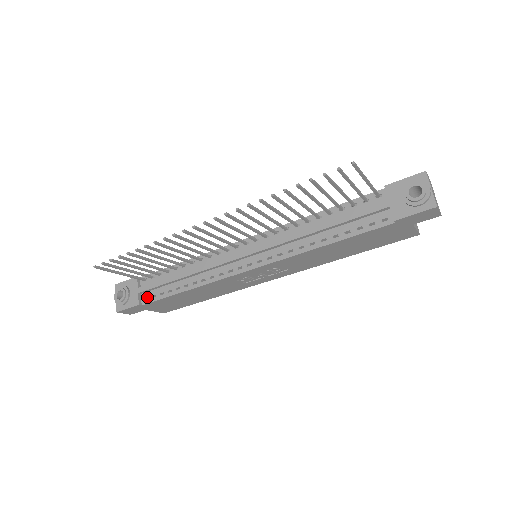
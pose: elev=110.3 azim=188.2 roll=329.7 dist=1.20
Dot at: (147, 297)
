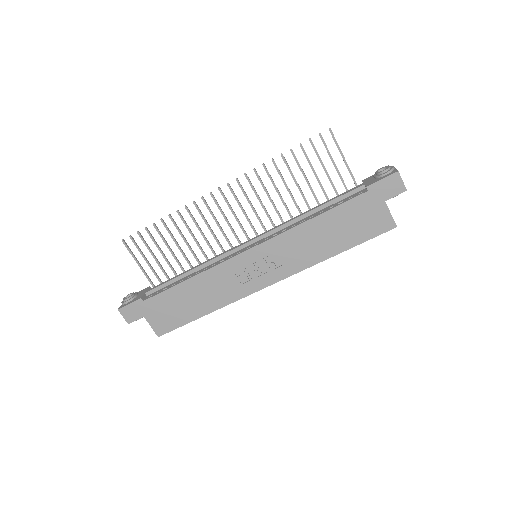
Dot at: (151, 295)
